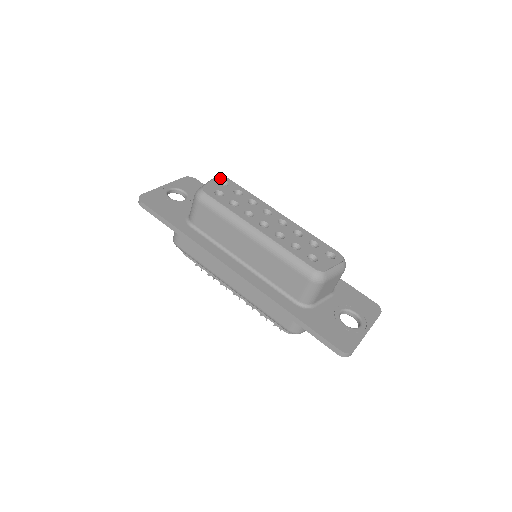
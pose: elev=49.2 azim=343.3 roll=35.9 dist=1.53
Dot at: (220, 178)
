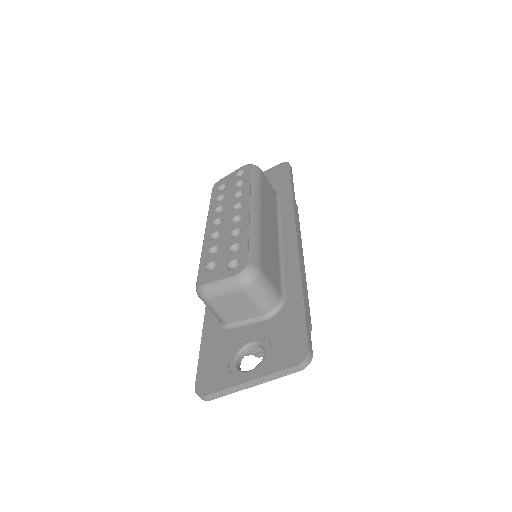
Dot at: (243, 167)
